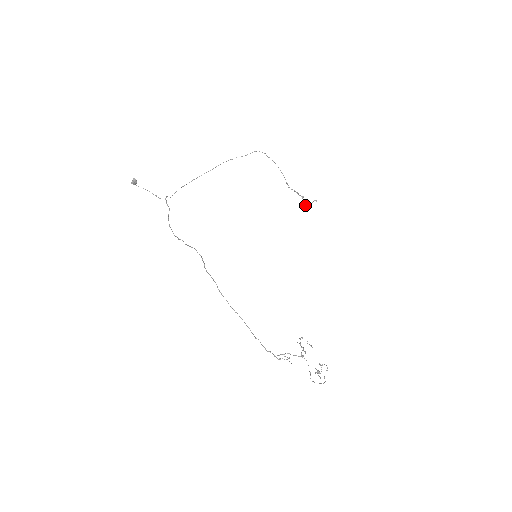
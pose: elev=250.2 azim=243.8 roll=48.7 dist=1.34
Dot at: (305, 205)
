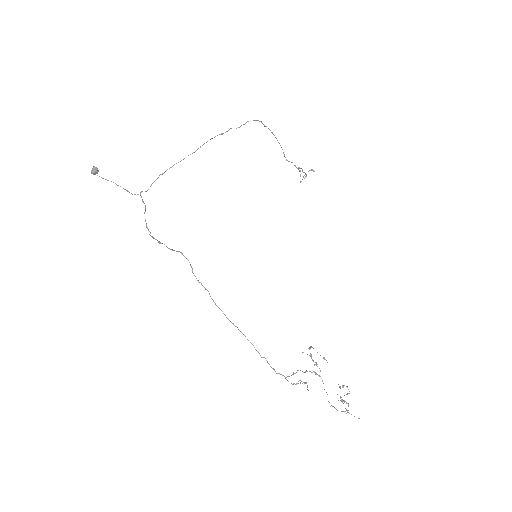
Dot at: occluded
